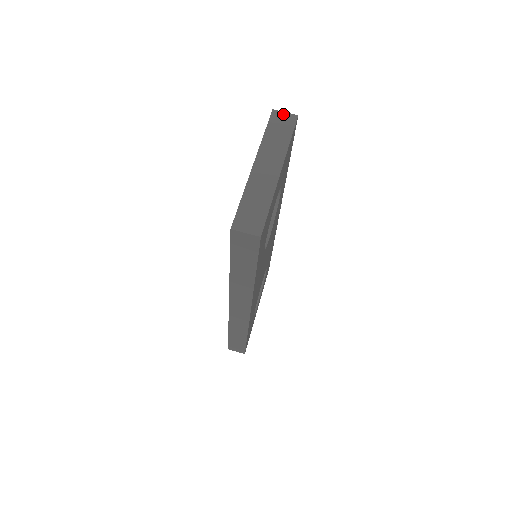
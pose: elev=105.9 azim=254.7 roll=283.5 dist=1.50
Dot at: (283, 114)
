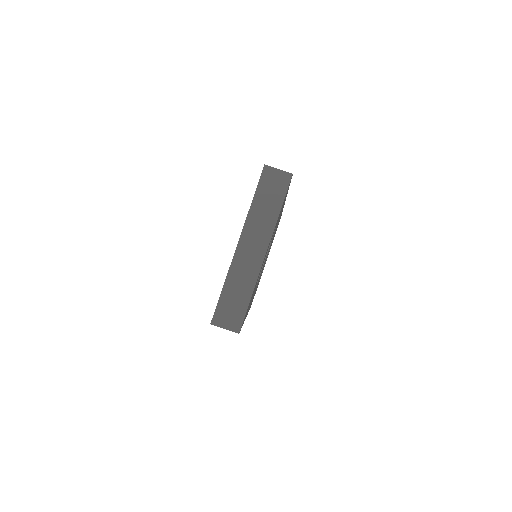
Dot at: (276, 172)
